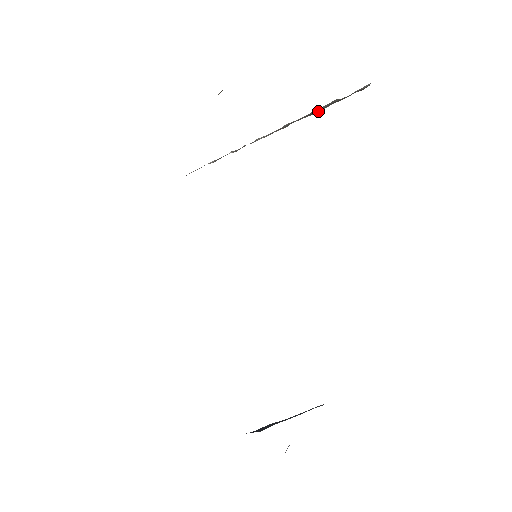
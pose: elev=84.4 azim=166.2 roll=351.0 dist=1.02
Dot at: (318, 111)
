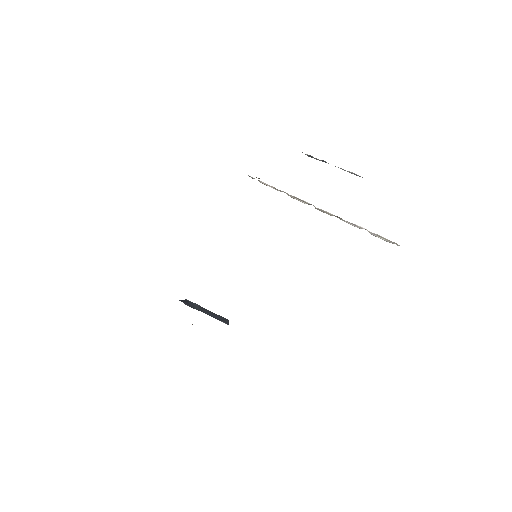
Dot at: (362, 228)
